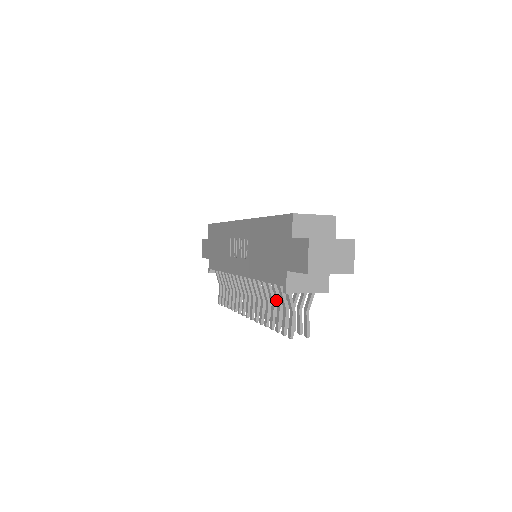
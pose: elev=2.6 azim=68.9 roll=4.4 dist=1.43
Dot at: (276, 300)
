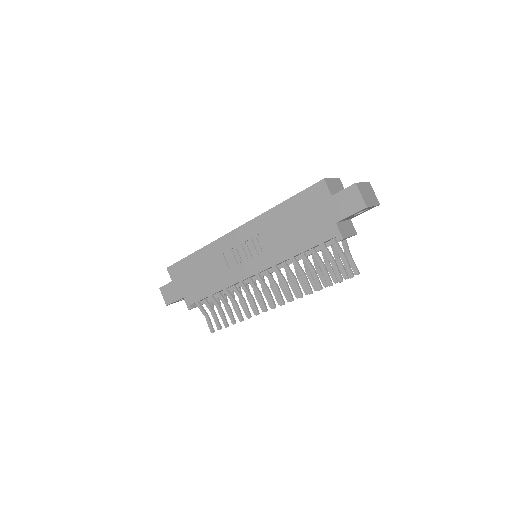
Dot at: (318, 262)
